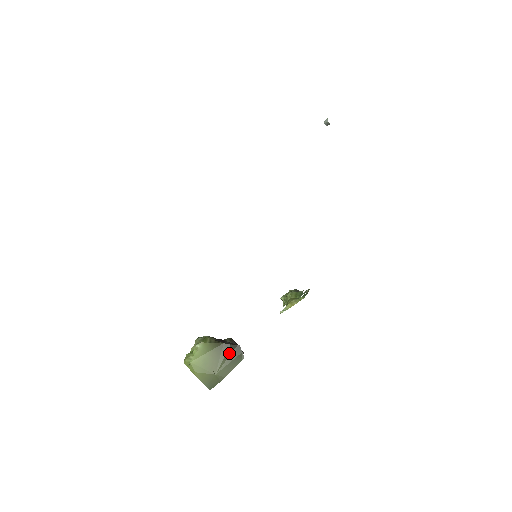
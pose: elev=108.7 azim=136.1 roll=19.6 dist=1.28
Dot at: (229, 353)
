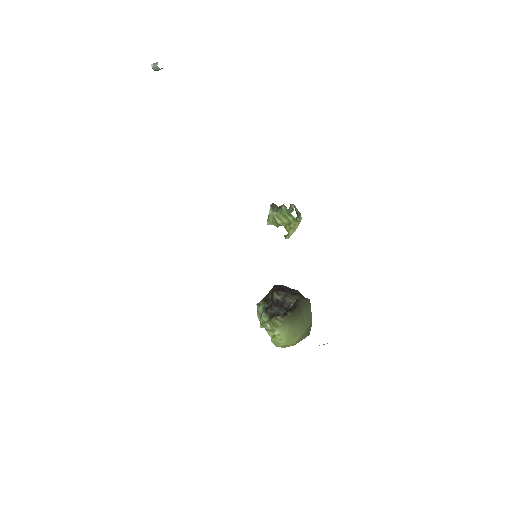
Dot at: (300, 311)
